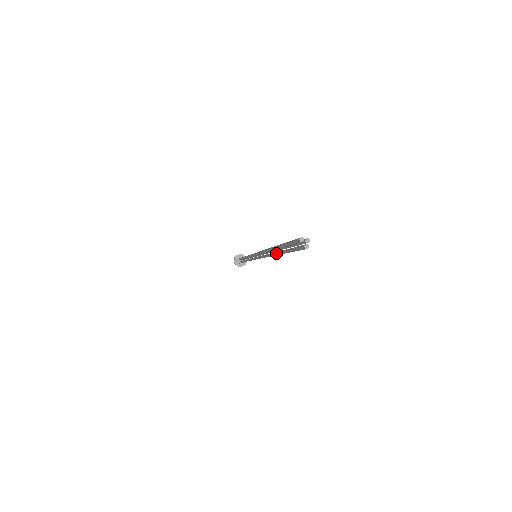
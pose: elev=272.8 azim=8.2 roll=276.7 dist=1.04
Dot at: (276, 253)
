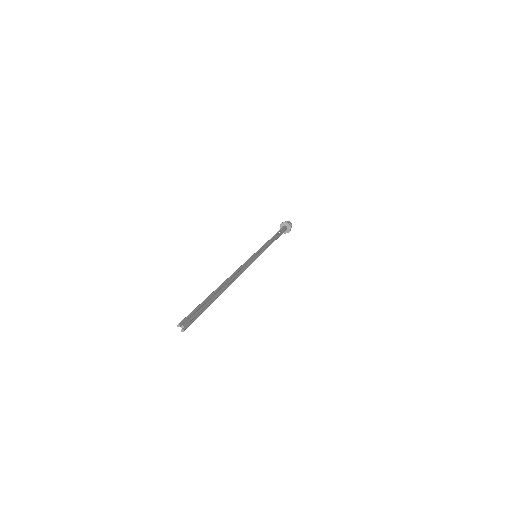
Dot at: (220, 292)
